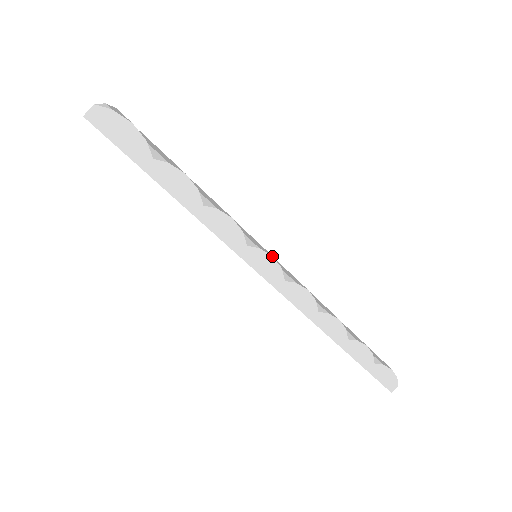
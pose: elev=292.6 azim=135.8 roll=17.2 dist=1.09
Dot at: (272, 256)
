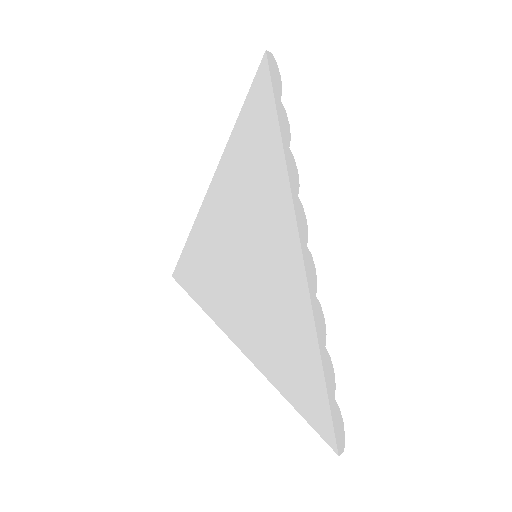
Dot at: occluded
